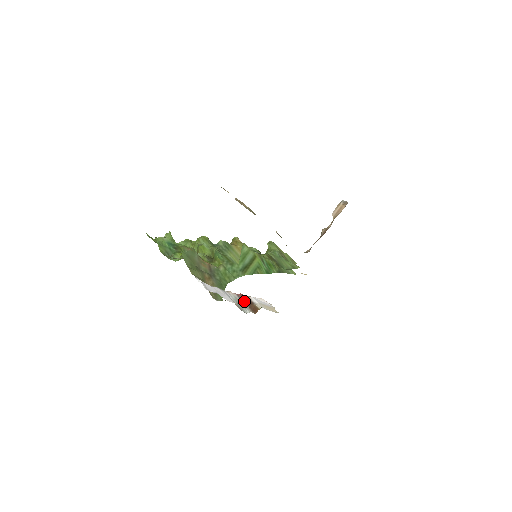
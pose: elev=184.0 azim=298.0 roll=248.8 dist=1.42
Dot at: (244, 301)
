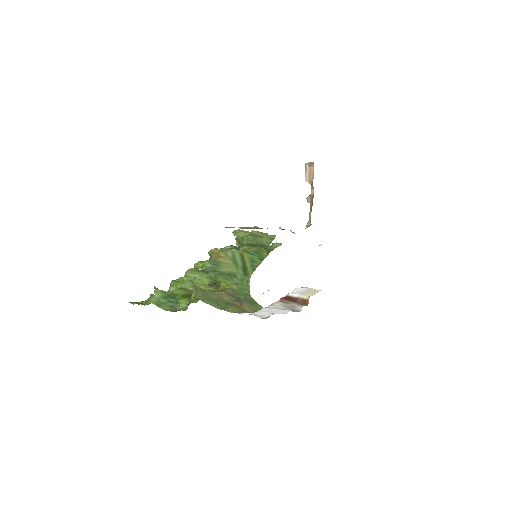
Dot at: (289, 302)
